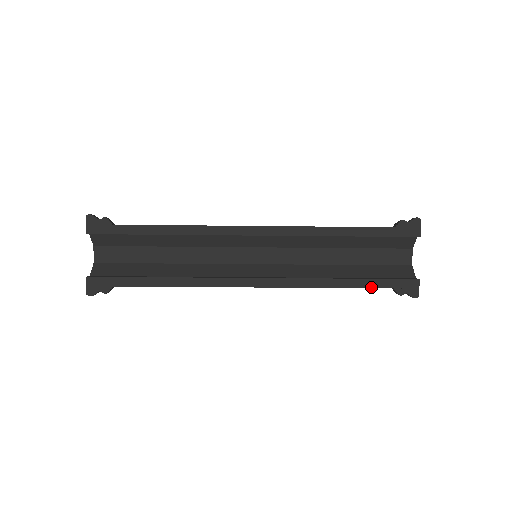
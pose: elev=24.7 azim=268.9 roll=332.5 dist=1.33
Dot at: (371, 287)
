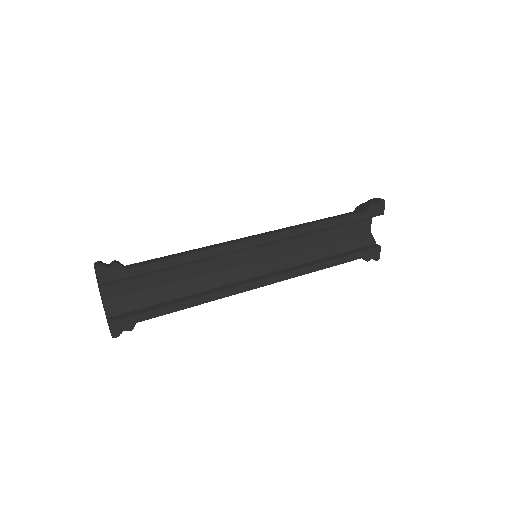
Dot at: (349, 261)
